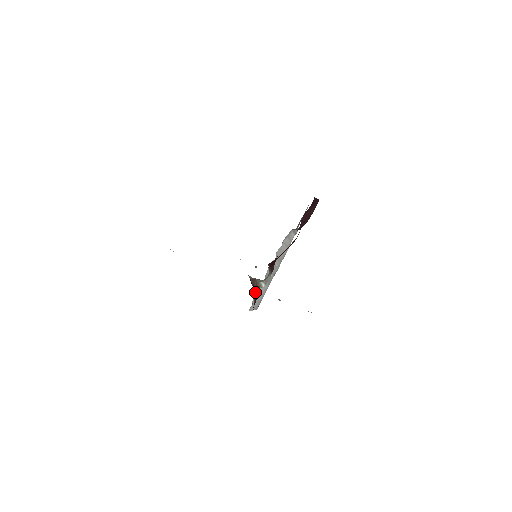
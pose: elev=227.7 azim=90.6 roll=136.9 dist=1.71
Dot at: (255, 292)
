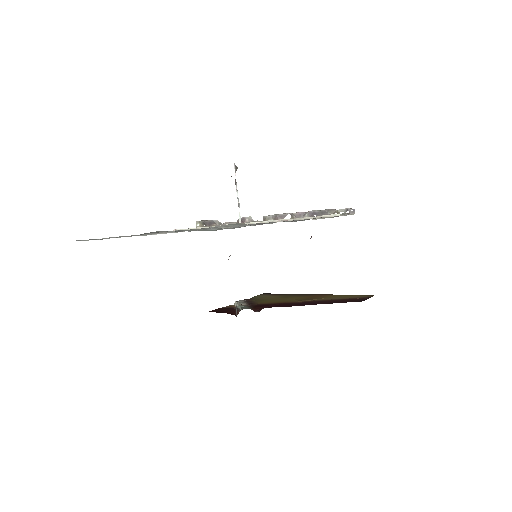
Dot at: occluded
